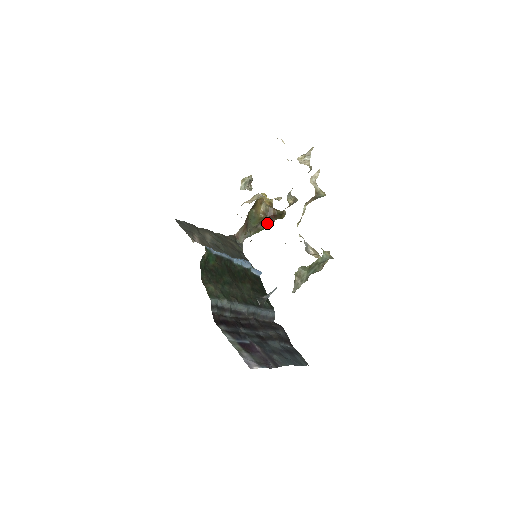
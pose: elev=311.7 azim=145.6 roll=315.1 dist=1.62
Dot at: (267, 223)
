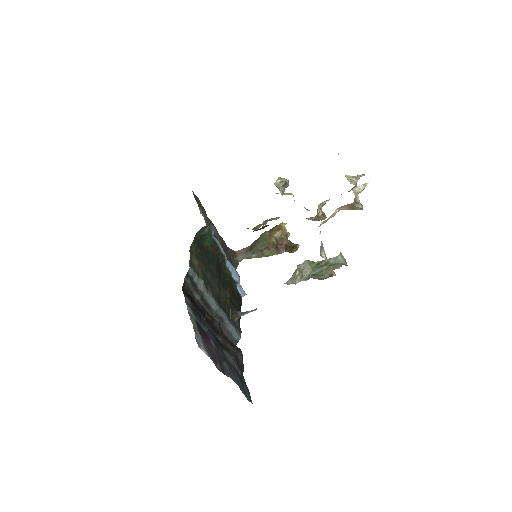
Dot at: (275, 251)
